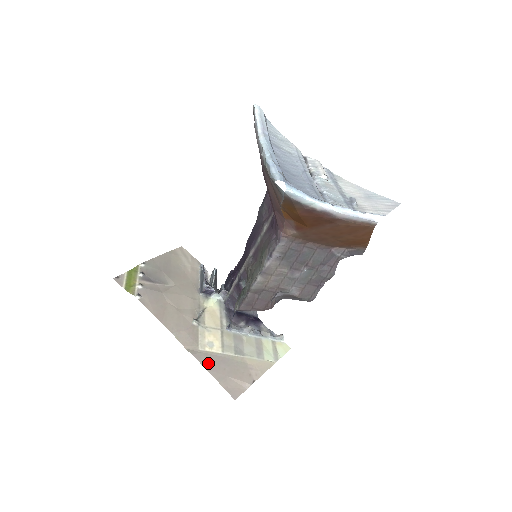
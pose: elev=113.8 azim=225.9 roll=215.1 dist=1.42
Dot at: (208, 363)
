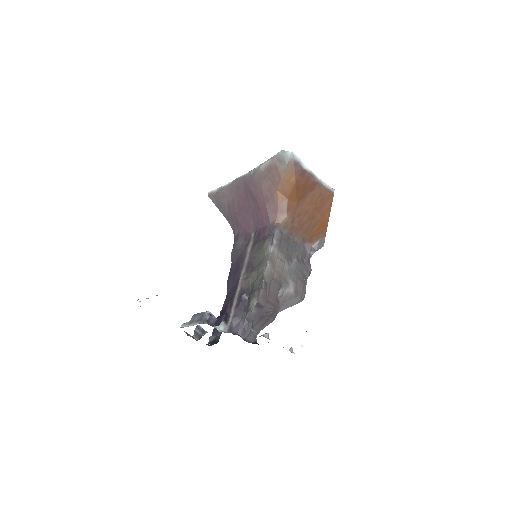
Dot at: occluded
